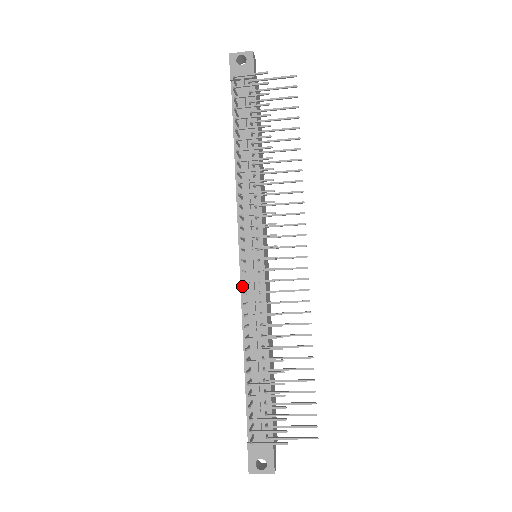
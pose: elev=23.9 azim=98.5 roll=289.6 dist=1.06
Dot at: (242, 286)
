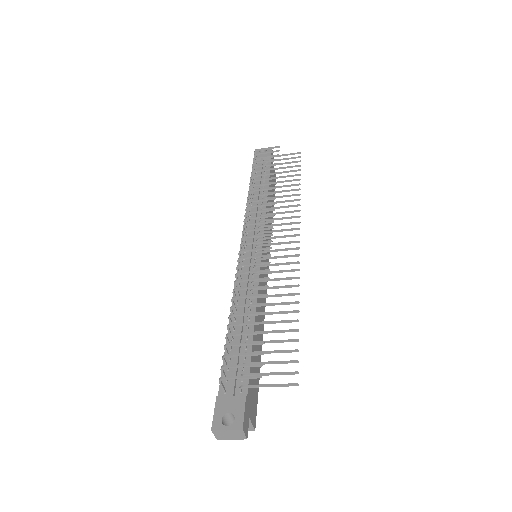
Dot at: (239, 268)
